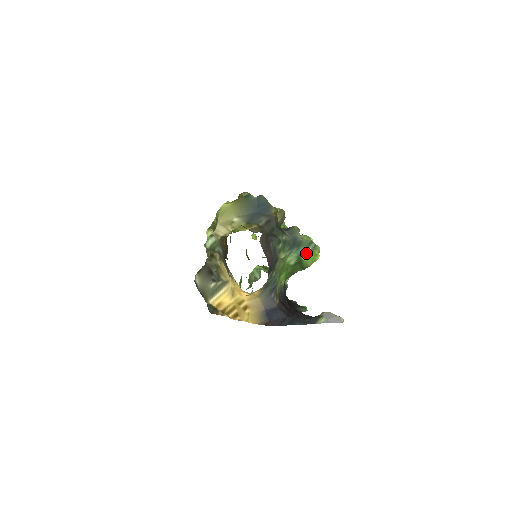
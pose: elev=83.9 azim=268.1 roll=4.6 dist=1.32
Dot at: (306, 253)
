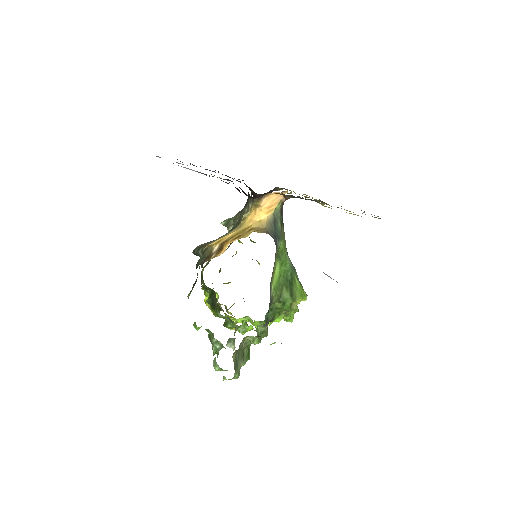
Dot at: (297, 282)
